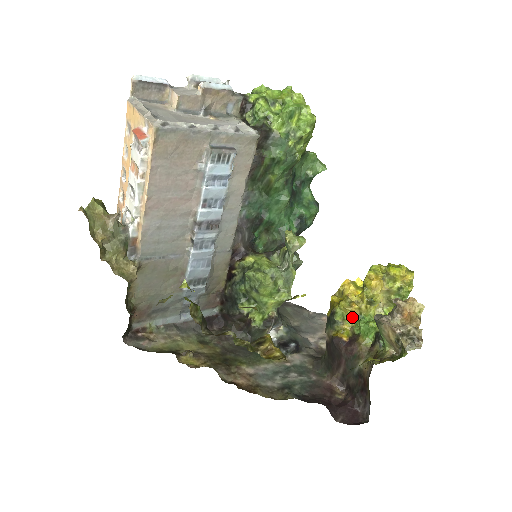
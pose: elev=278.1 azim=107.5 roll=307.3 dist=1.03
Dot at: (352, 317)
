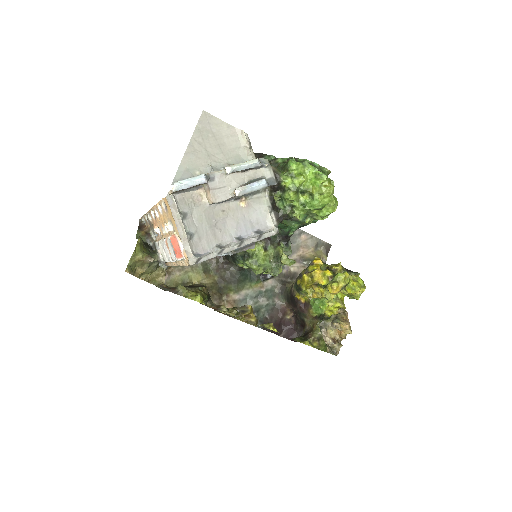
Dot at: occluded
